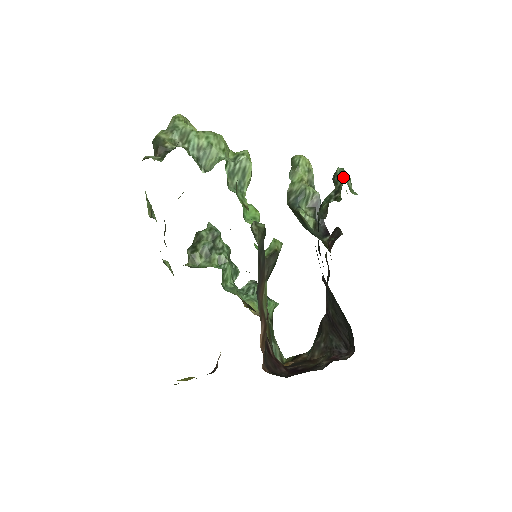
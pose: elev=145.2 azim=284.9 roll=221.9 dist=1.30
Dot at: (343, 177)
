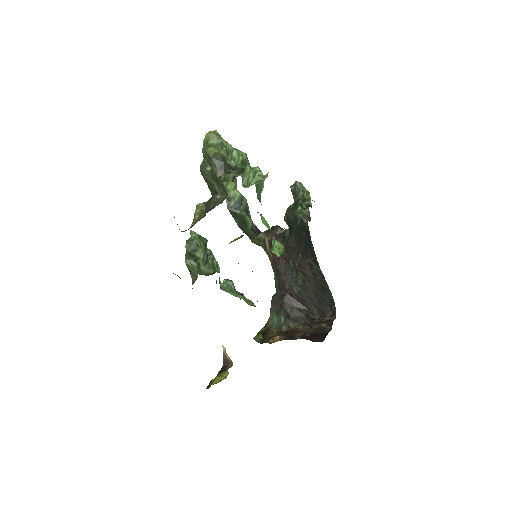
Dot at: (303, 189)
